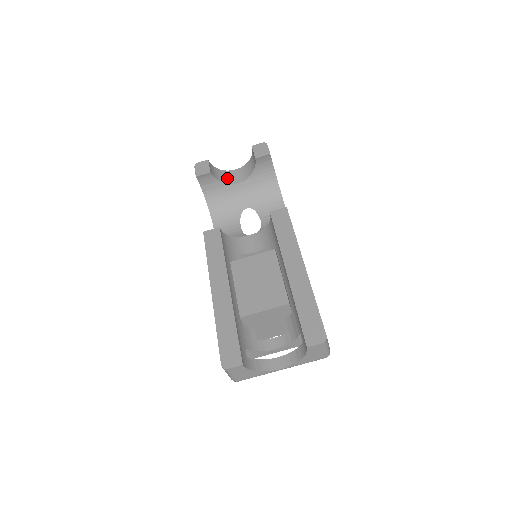
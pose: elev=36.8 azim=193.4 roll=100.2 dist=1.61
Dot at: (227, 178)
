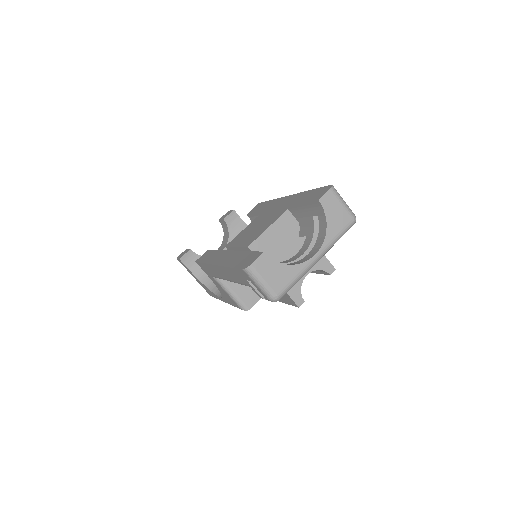
Dot at: occluded
